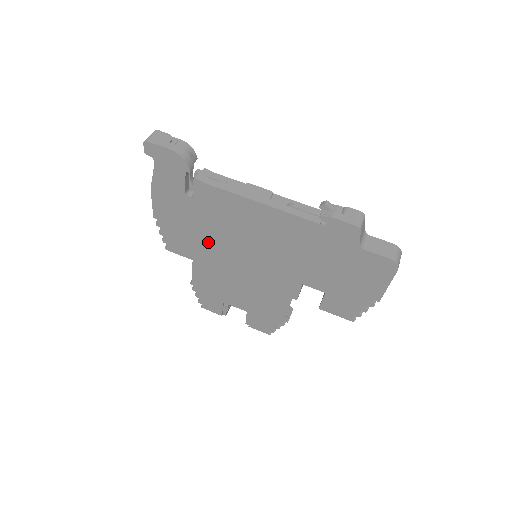
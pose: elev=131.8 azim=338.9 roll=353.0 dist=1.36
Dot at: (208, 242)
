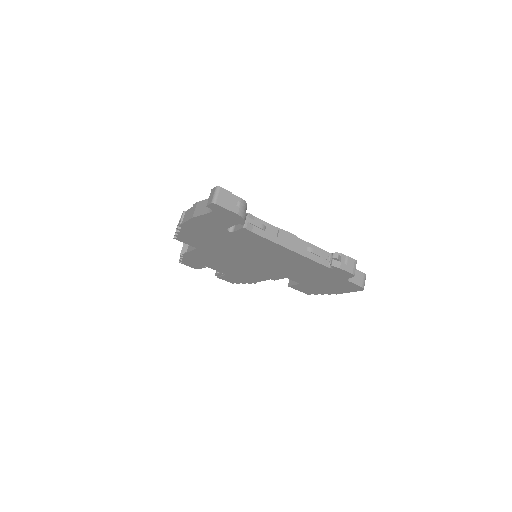
Dot at: (223, 247)
